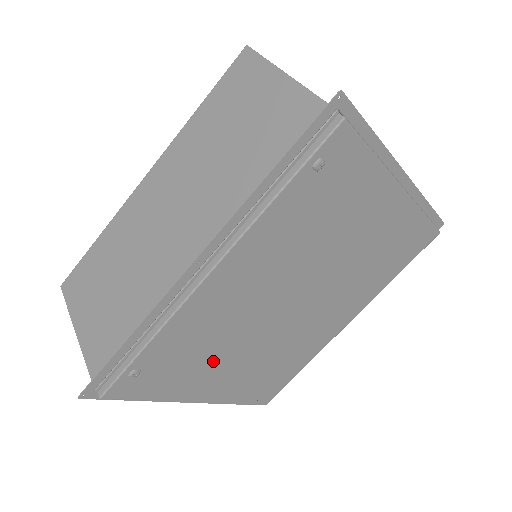
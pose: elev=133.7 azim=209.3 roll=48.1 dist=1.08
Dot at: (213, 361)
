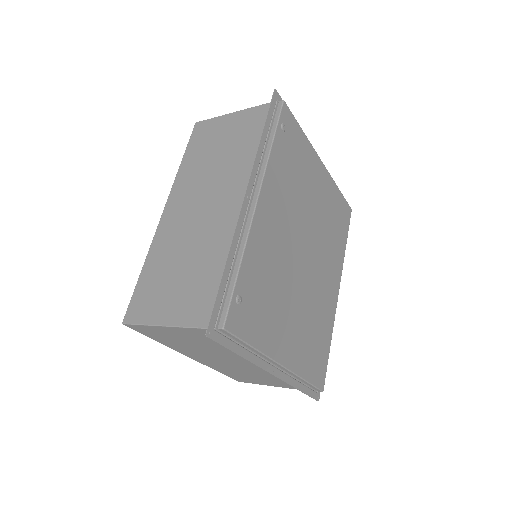
Dot at: (278, 306)
